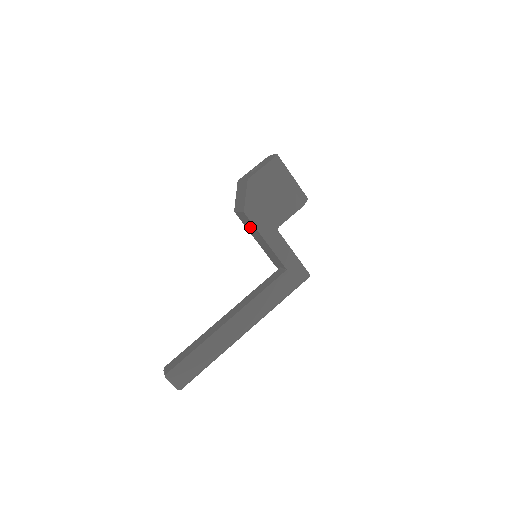
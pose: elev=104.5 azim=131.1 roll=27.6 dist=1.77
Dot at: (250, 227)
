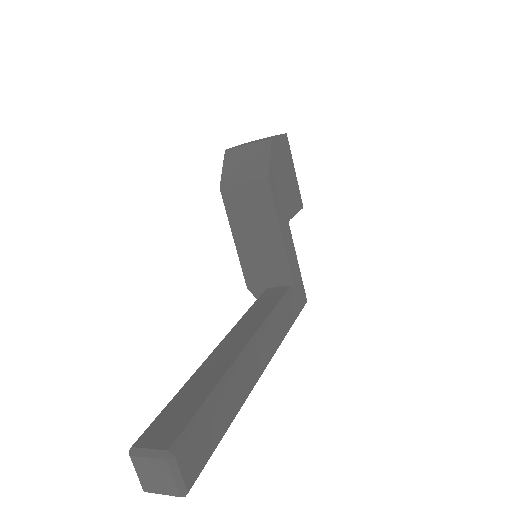
Dot at: (250, 212)
